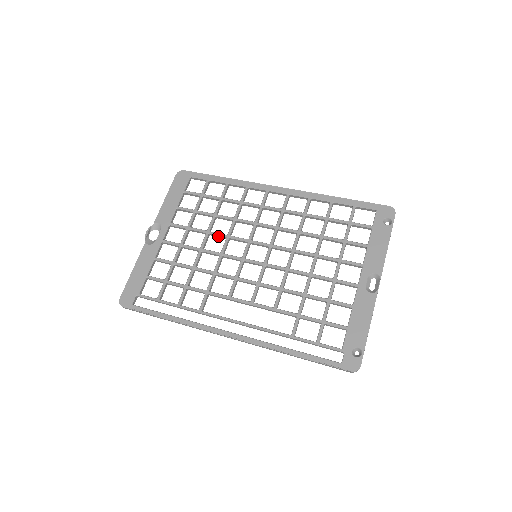
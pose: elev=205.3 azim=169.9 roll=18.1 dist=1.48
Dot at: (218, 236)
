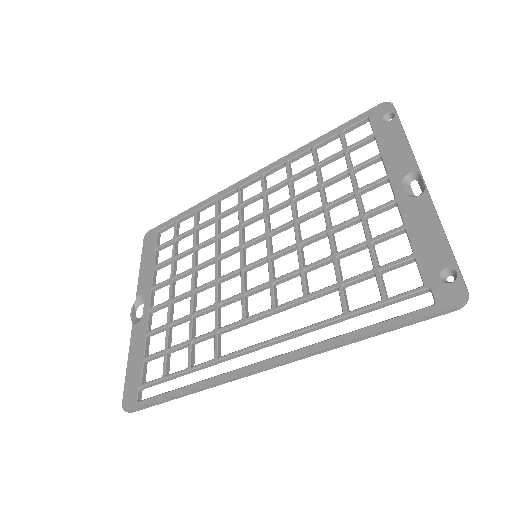
Dot at: (206, 265)
